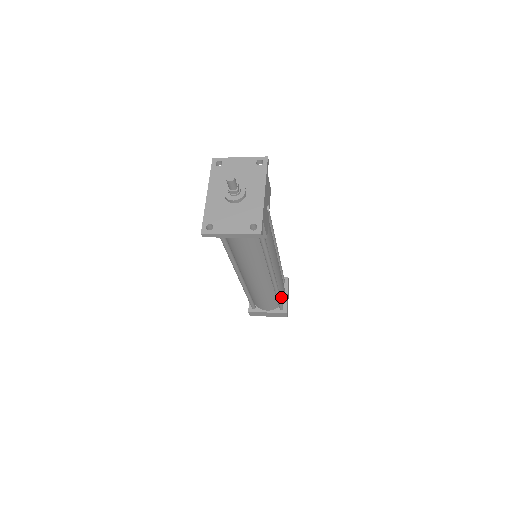
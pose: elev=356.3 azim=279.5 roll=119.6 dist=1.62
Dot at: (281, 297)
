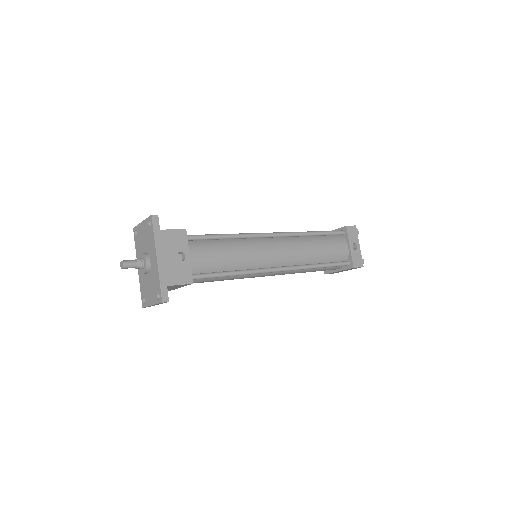
Dot at: (336, 257)
